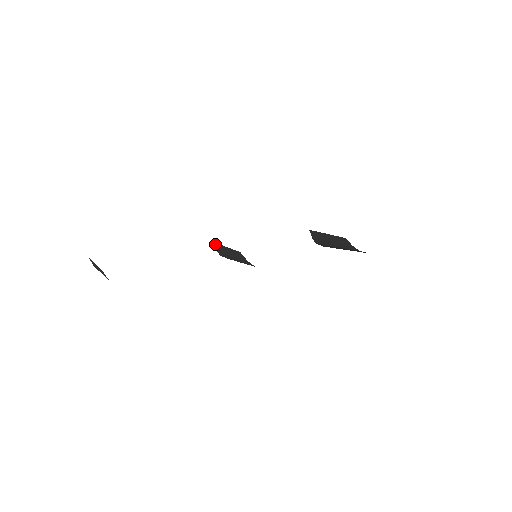
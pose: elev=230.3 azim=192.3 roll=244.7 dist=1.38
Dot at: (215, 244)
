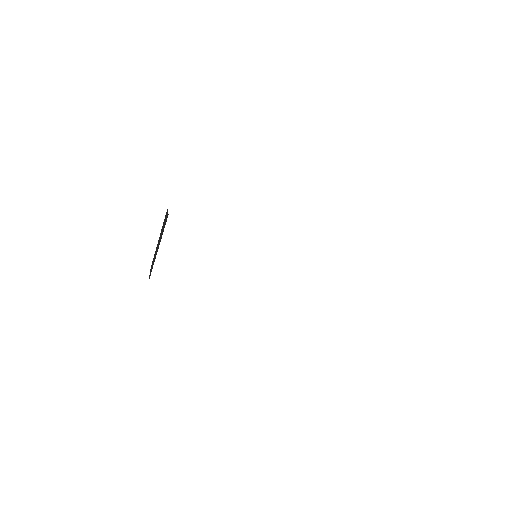
Dot at: occluded
